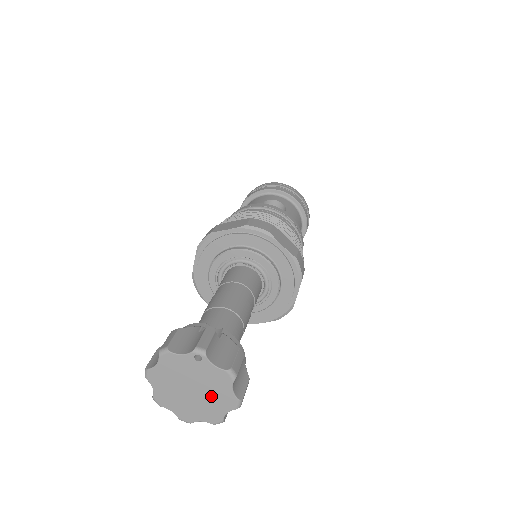
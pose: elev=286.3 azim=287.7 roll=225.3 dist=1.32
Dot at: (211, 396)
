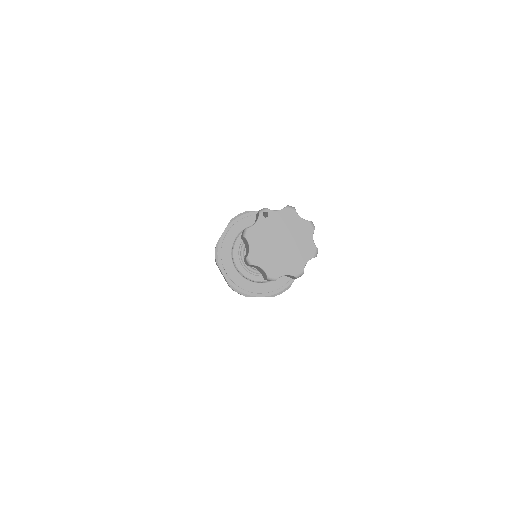
Dot at: (295, 235)
